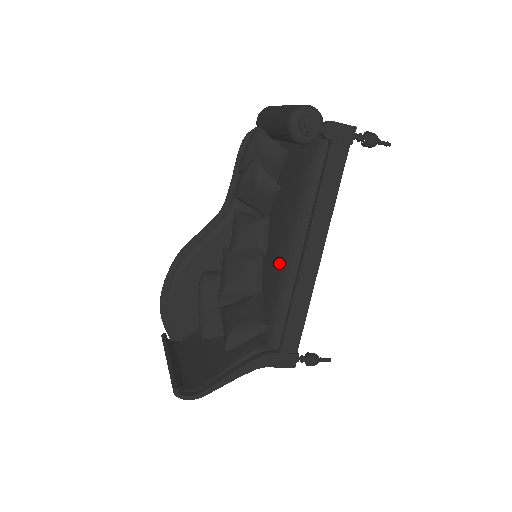
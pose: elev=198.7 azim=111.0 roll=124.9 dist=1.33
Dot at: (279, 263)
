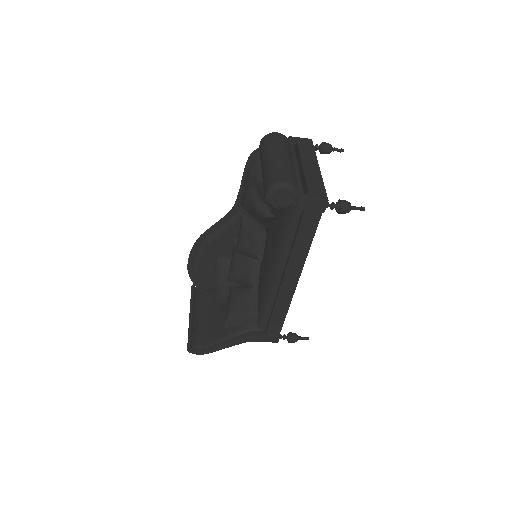
Dot at: (266, 277)
